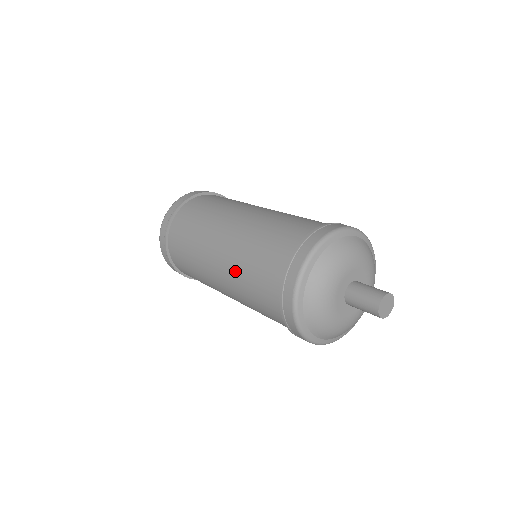
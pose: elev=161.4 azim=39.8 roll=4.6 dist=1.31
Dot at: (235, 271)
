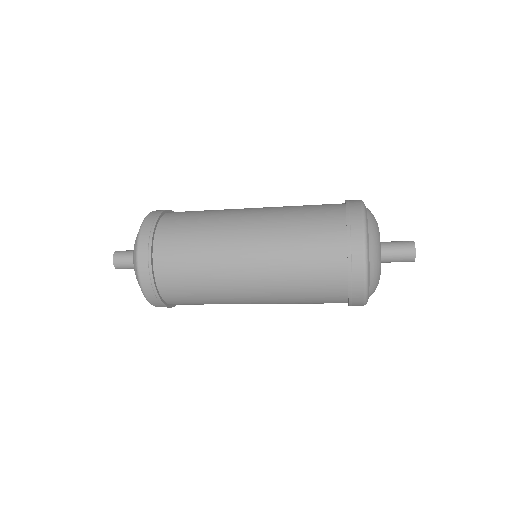
Dot at: (280, 285)
